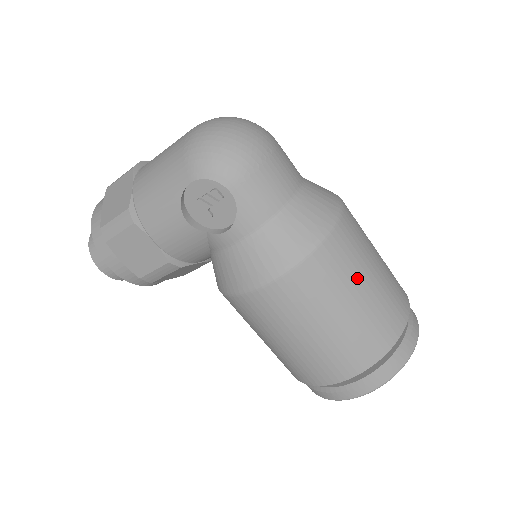
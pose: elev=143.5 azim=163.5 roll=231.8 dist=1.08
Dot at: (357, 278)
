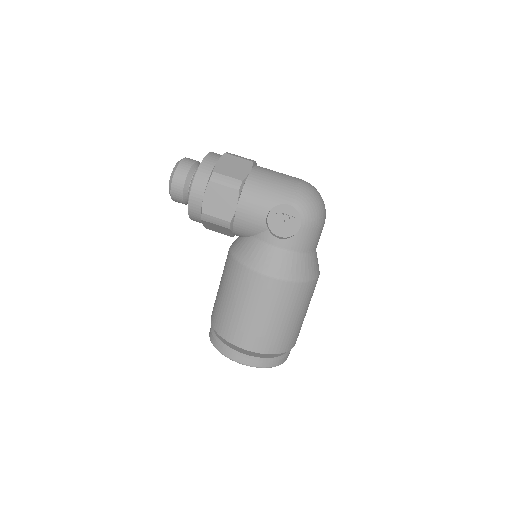
Dot at: (302, 309)
